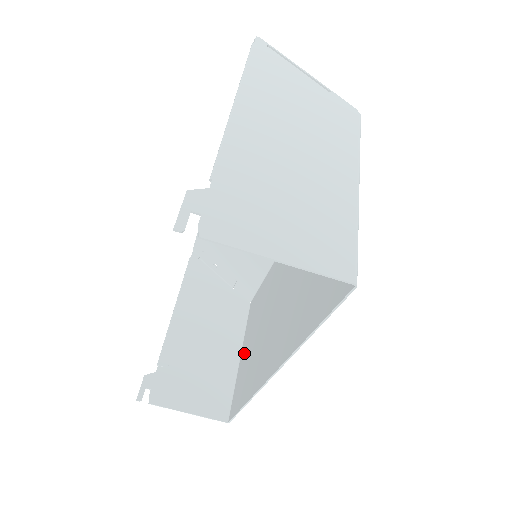
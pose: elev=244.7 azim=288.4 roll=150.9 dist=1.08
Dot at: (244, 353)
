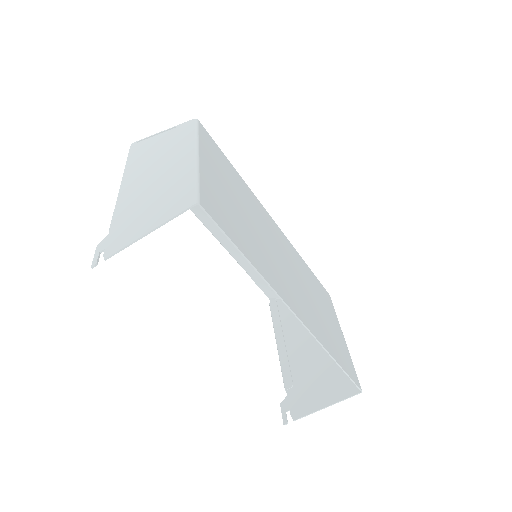
Dot at: occluded
